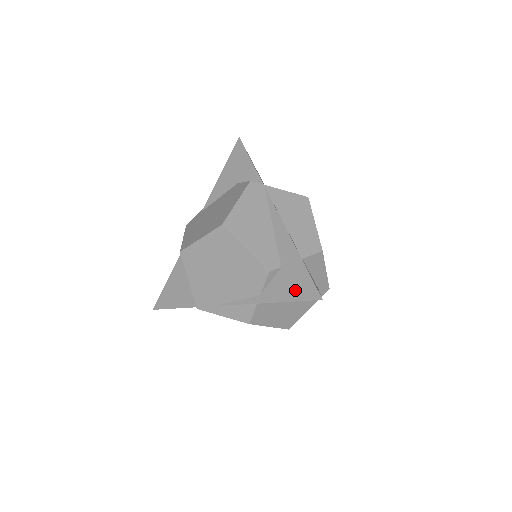
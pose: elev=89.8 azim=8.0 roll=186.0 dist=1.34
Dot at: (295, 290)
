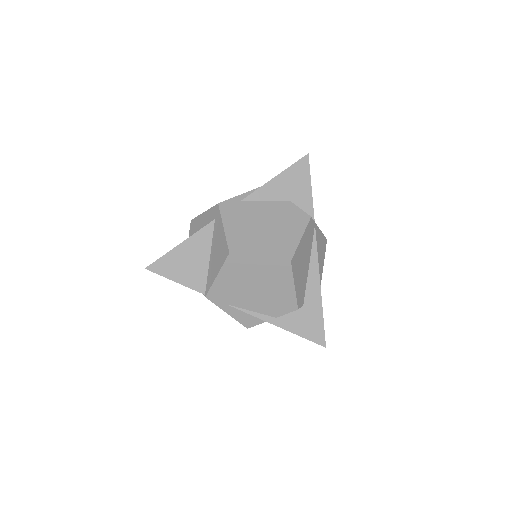
Dot at: (308, 330)
